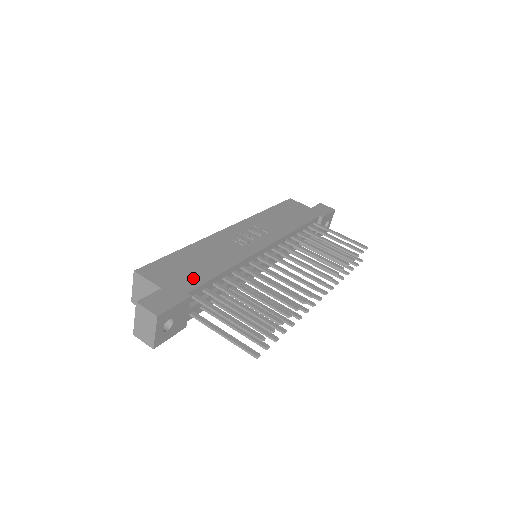
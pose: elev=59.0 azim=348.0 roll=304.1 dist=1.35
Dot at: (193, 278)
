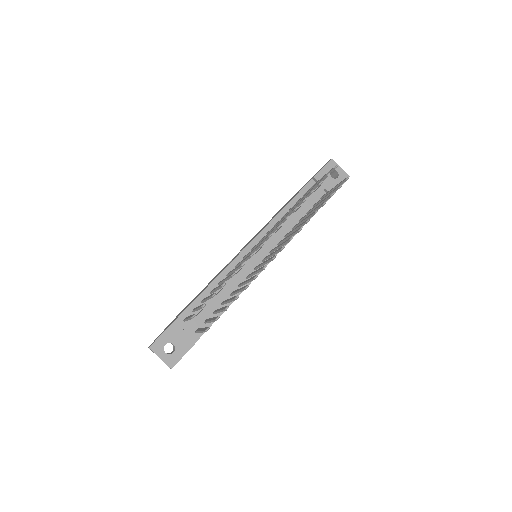
Dot at: occluded
